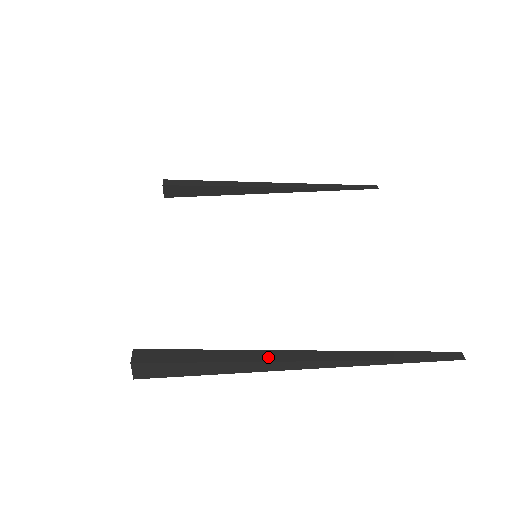
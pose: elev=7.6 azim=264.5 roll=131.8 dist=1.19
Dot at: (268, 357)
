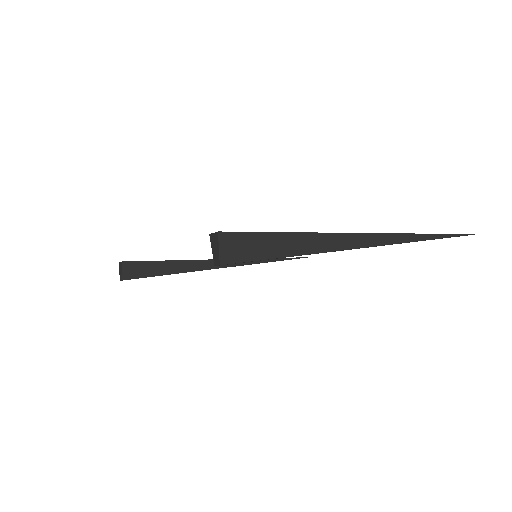
Dot at: (342, 233)
